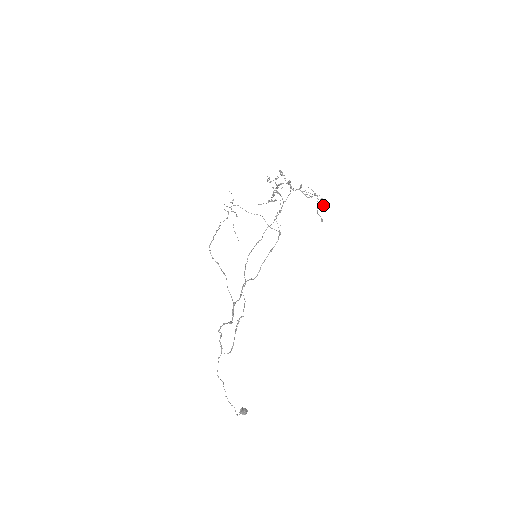
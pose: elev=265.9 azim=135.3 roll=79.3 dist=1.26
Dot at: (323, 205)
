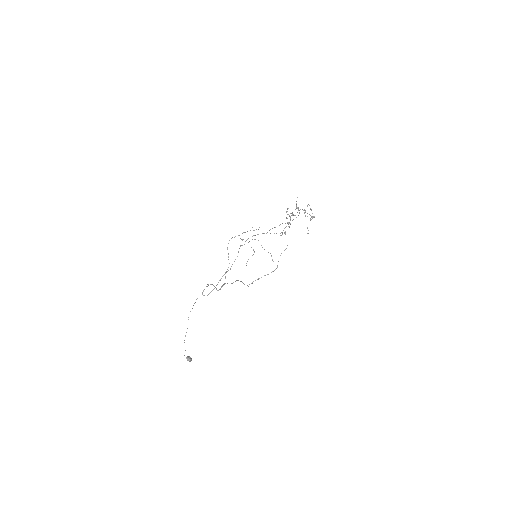
Dot at: occluded
